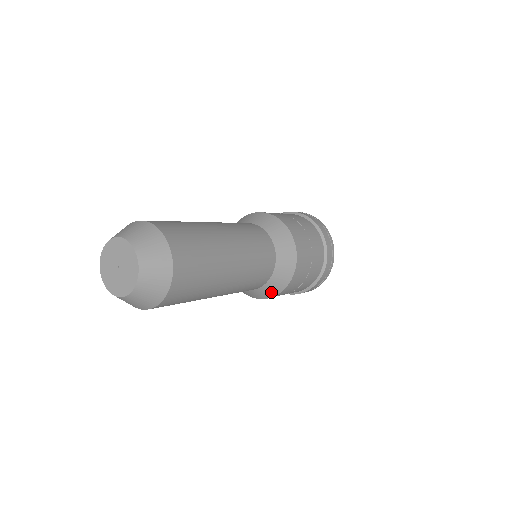
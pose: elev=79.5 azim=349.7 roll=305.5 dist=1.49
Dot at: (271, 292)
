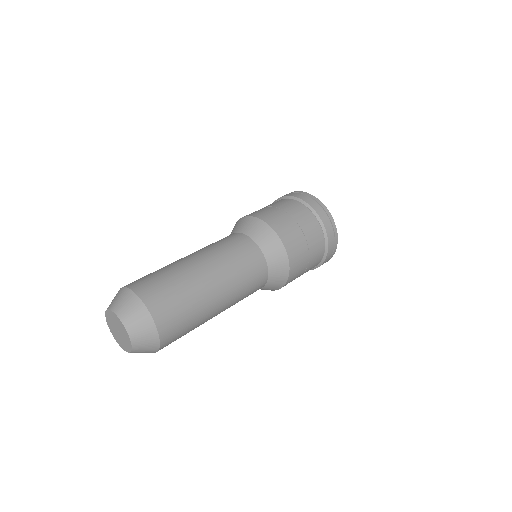
Dot at: (271, 289)
